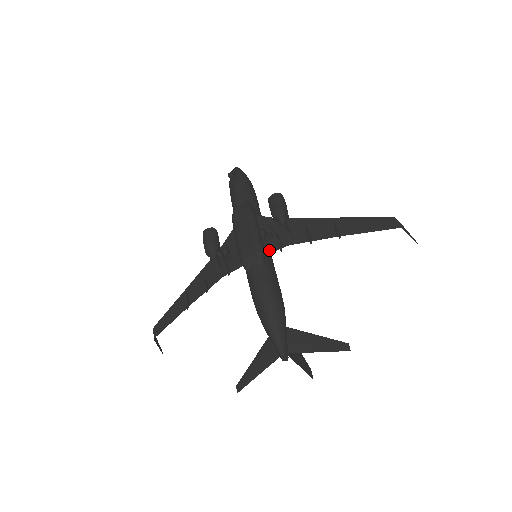
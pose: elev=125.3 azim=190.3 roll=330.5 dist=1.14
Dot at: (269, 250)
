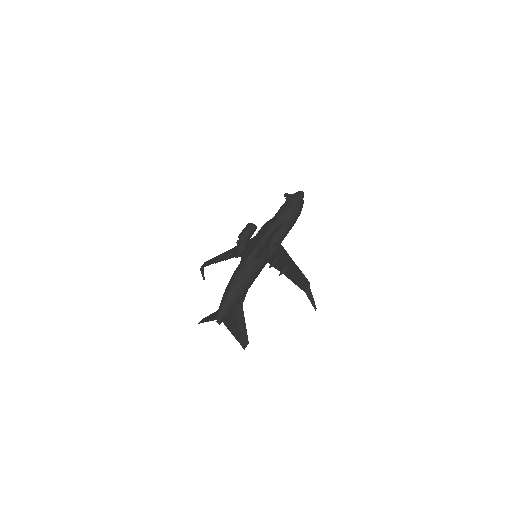
Dot at: (258, 257)
